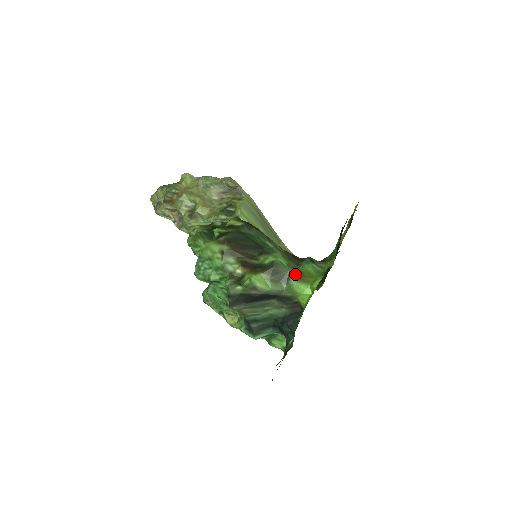
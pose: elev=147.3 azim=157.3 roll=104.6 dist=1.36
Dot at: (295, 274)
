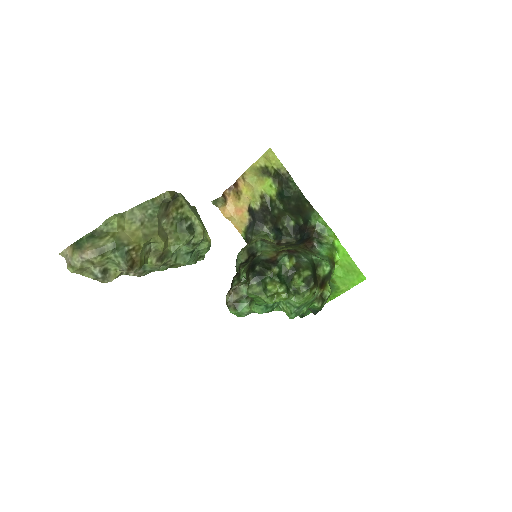
Dot at: (334, 265)
